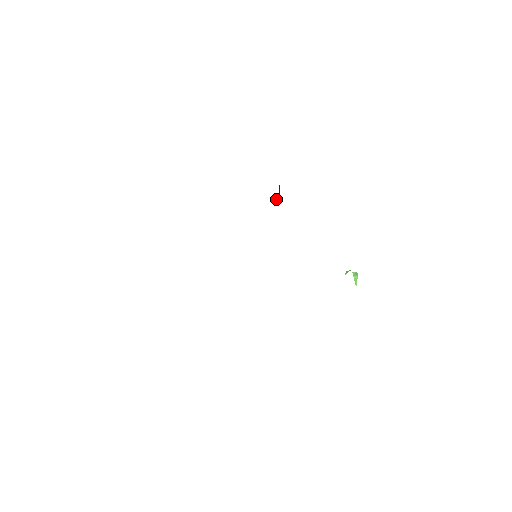
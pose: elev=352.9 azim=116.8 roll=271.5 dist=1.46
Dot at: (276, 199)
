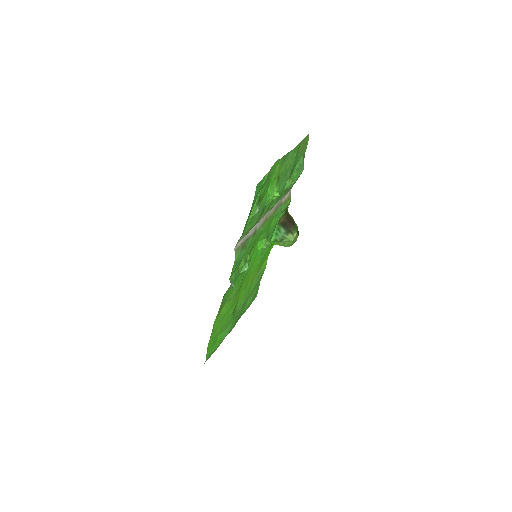
Dot at: (287, 227)
